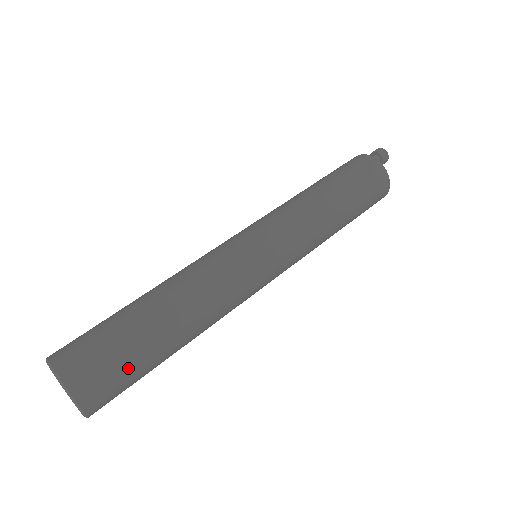
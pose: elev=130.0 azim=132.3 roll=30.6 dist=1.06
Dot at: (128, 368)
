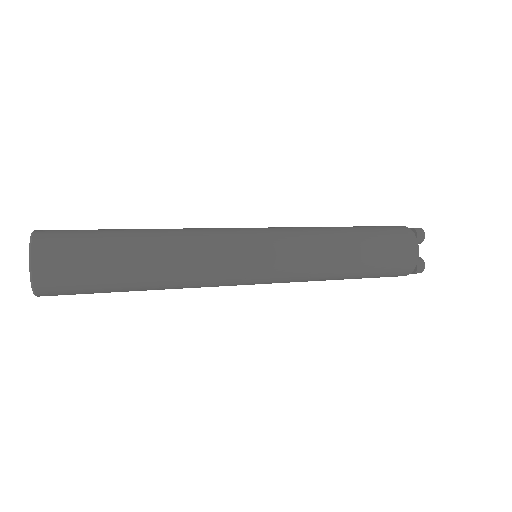
Dot at: (88, 255)
